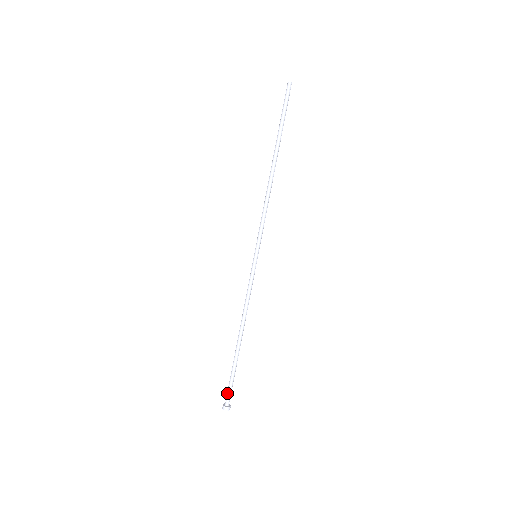
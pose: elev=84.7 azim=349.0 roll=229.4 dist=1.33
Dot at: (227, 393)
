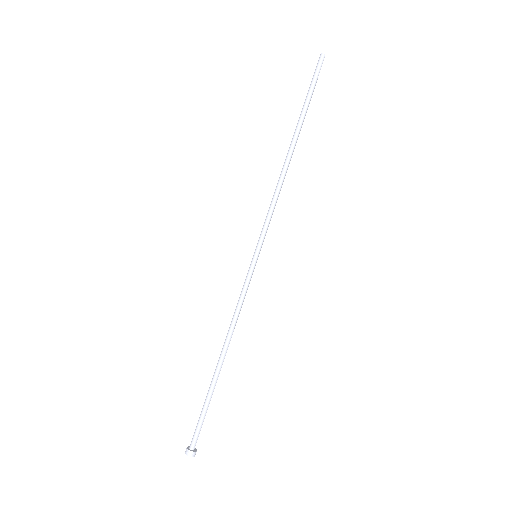
Dot at: (196, 433)
